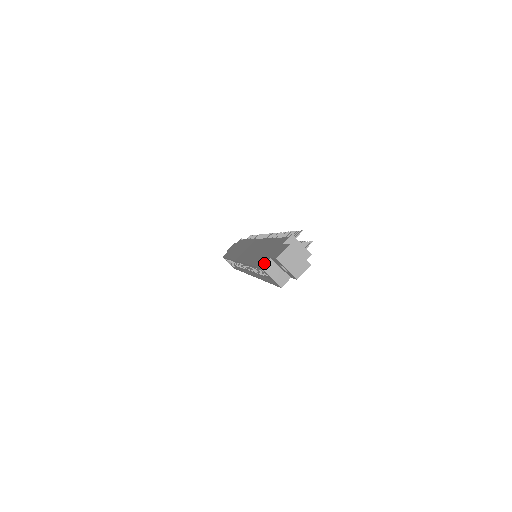
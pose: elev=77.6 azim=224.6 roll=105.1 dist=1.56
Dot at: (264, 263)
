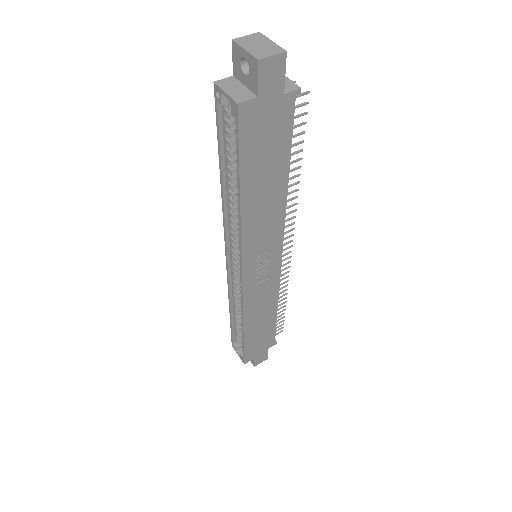
Dot at: occluded
